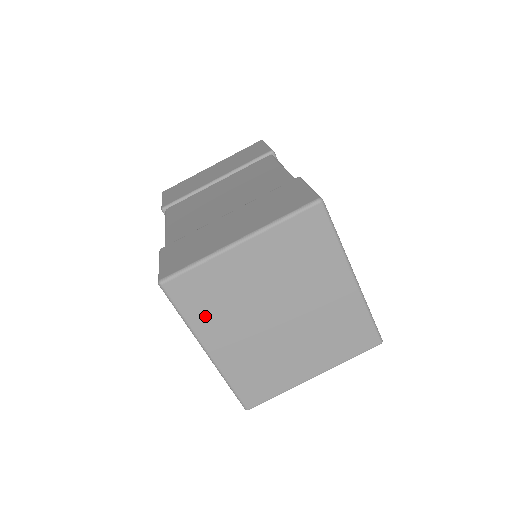
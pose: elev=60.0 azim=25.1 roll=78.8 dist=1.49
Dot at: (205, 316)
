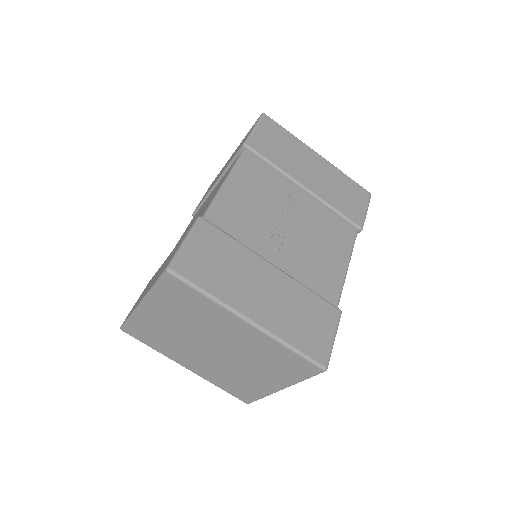
Dot at: (163, 347)
